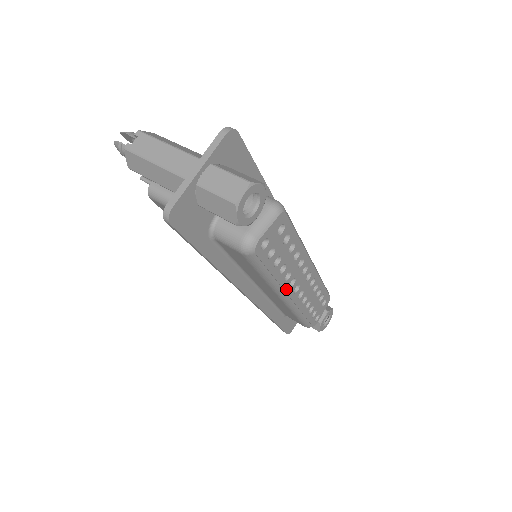
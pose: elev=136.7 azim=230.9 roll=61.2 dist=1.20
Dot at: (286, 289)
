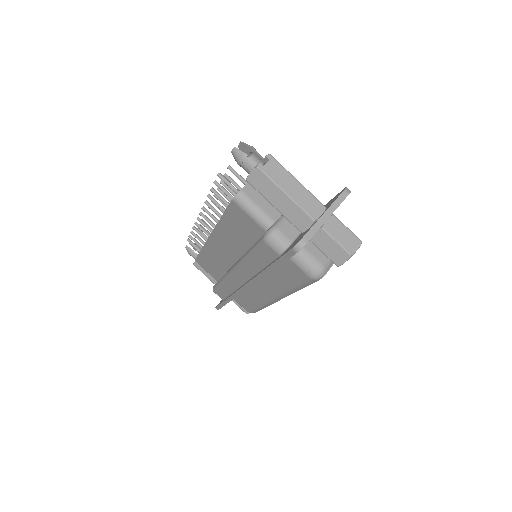
Dot at: (288, 295)
